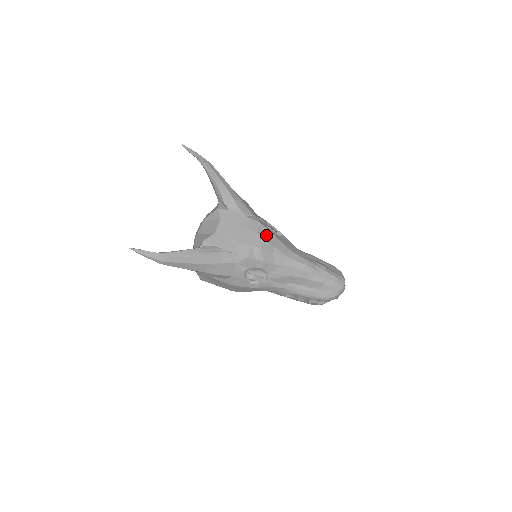
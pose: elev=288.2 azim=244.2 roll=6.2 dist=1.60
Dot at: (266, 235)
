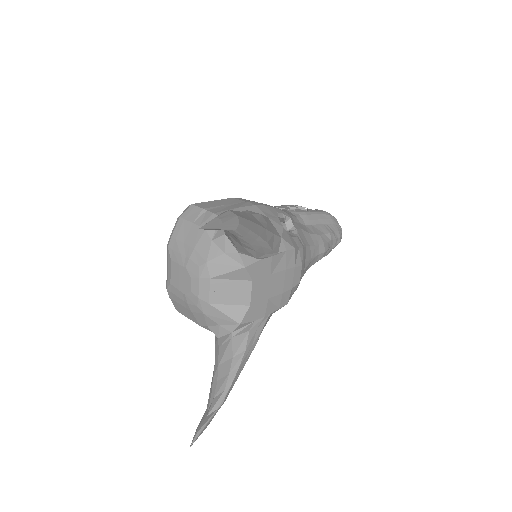
Dot at: (301, 260)
